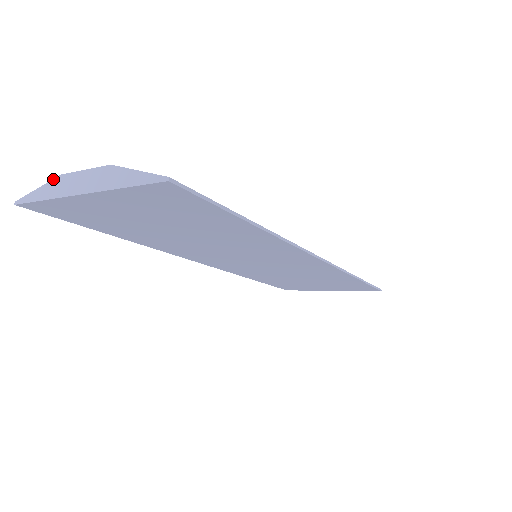
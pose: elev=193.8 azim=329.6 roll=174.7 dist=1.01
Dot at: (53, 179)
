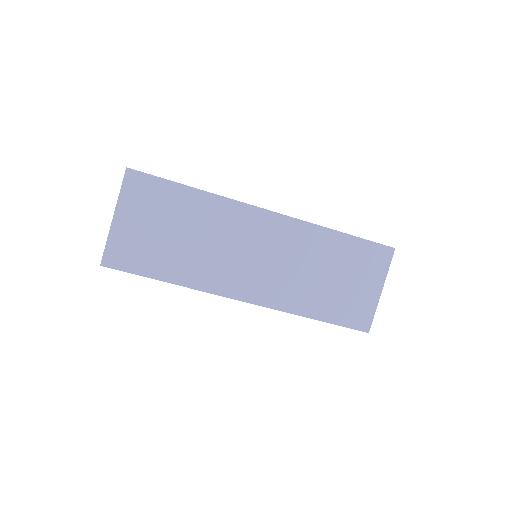
Dot at: occluded
